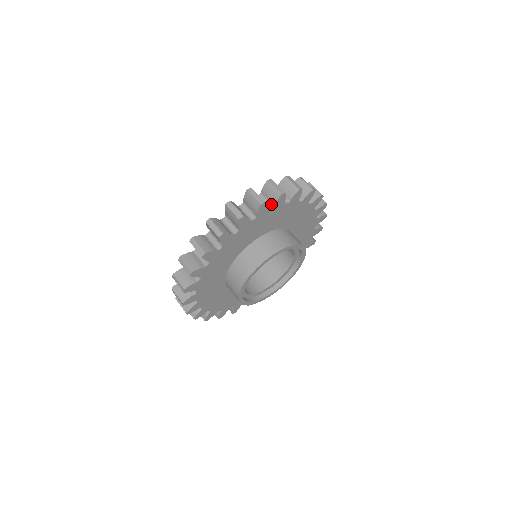
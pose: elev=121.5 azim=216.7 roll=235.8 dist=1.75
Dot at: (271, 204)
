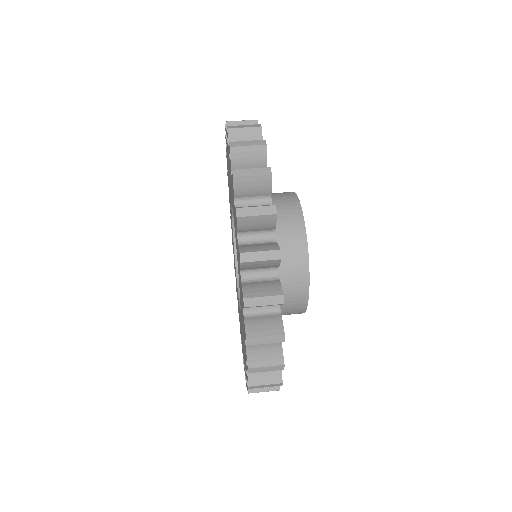
Dot at: occluded
